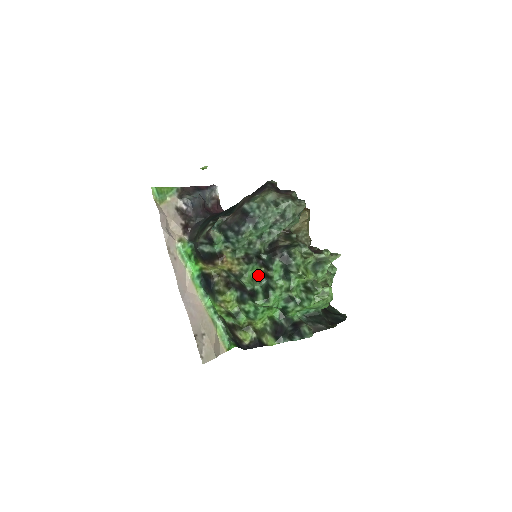
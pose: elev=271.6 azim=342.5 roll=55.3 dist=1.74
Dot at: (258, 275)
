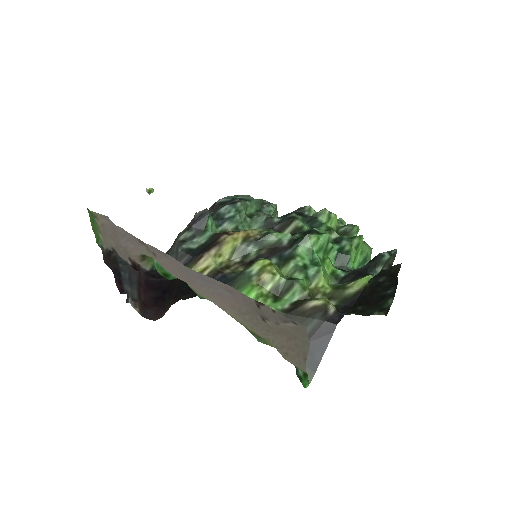
Dot at: occluded
